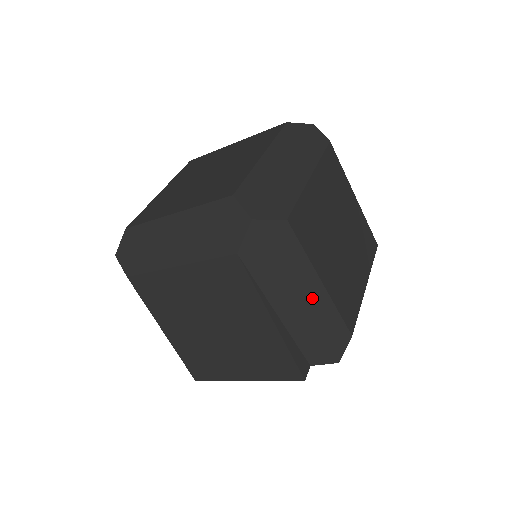
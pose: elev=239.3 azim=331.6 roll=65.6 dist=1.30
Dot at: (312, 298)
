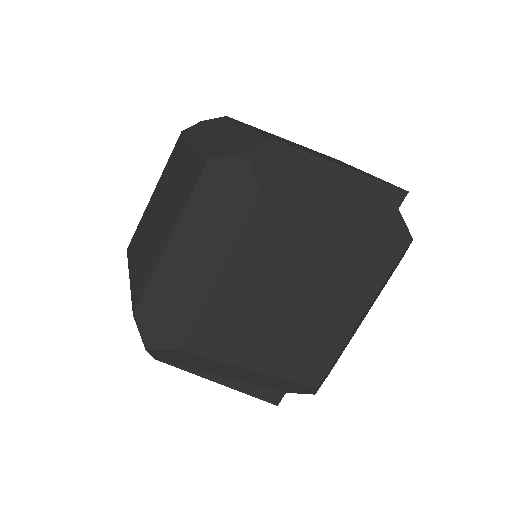
Dot at: (251, 375)
